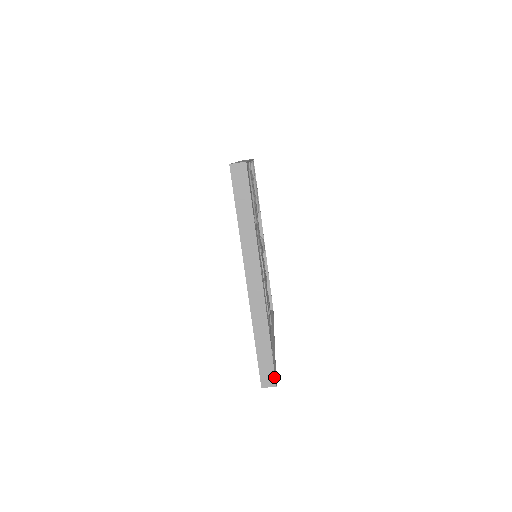
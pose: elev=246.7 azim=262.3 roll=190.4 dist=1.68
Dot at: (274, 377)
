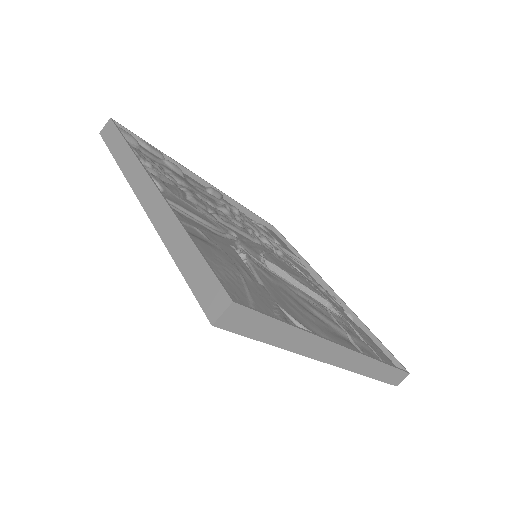
Dot at: (404, 373)
